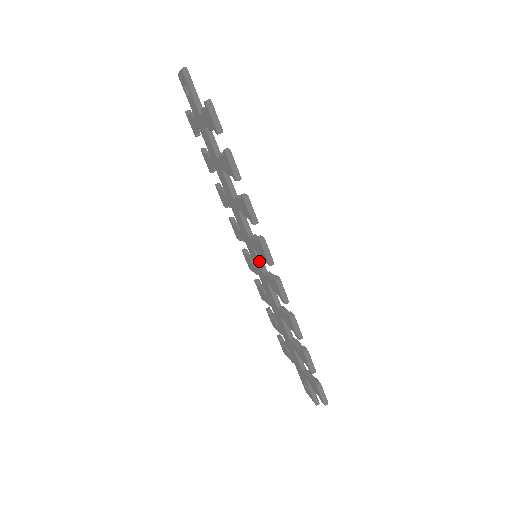
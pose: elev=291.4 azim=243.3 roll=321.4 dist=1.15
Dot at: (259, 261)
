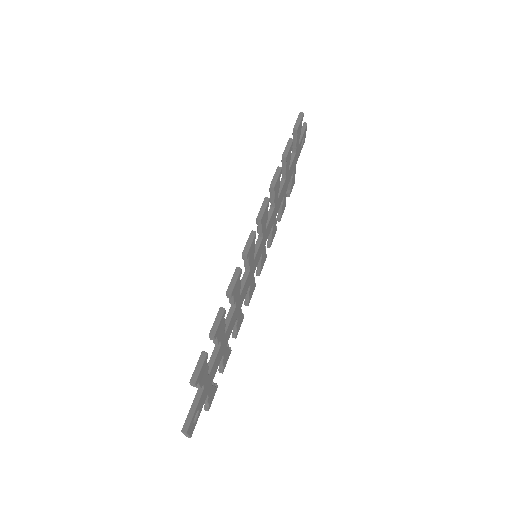
Dot at: occluded
